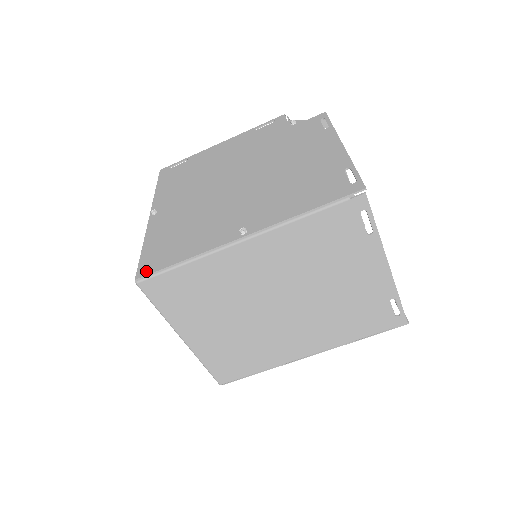
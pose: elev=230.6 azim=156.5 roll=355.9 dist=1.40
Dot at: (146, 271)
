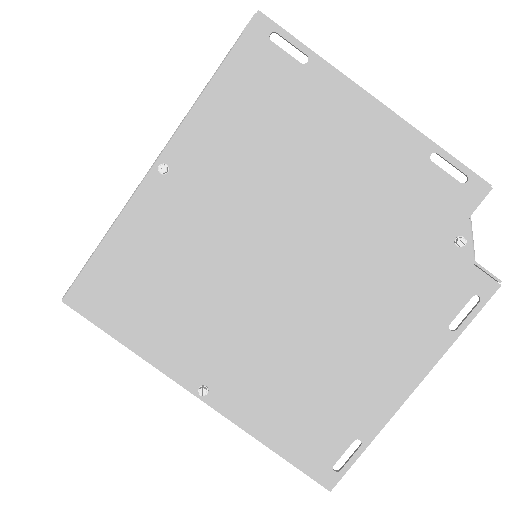
Dot at: (80, 304)
